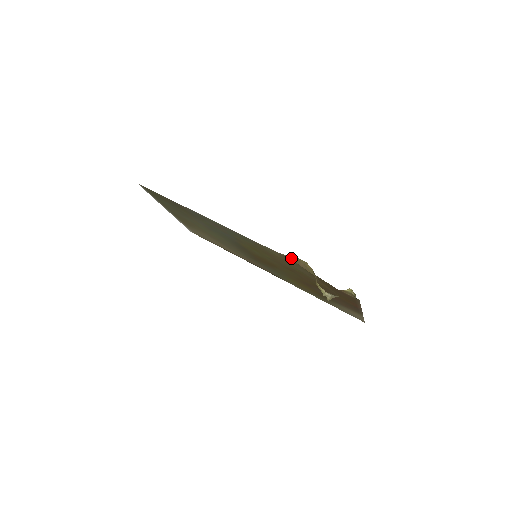
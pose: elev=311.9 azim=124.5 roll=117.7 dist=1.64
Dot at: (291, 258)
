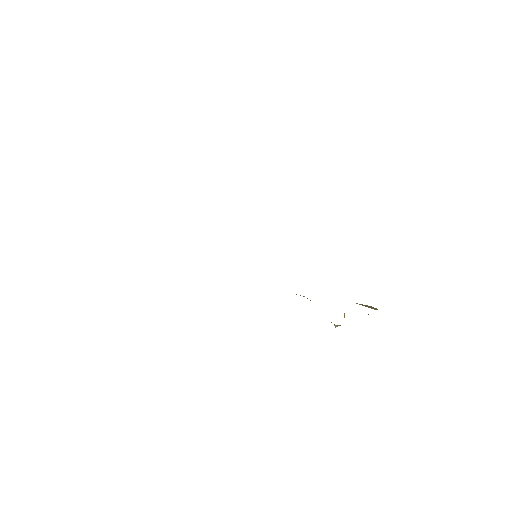
Dot at: occluded
